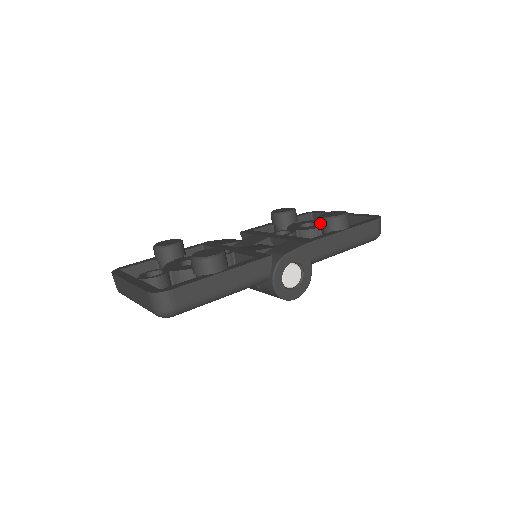
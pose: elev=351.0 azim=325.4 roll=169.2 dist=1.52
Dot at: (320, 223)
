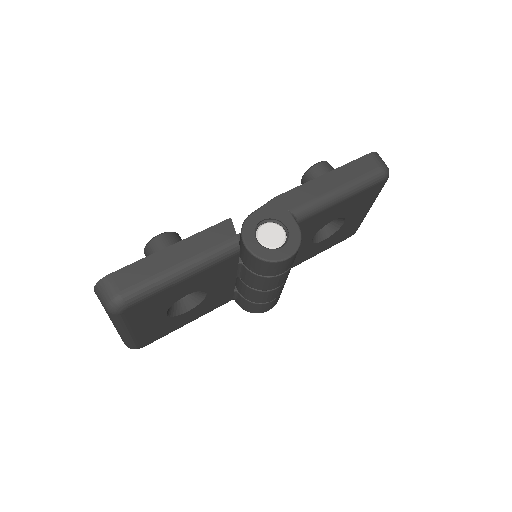
Dot at: occluded
